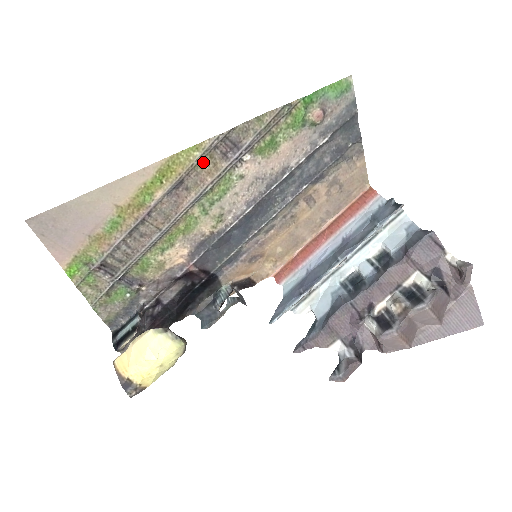
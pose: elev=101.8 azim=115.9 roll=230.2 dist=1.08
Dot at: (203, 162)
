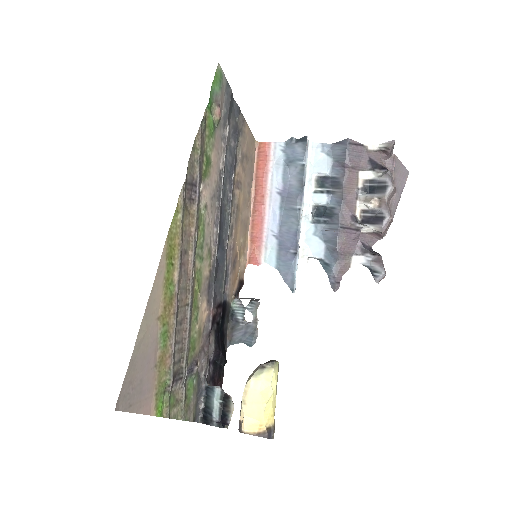
Dot at: (184, 219)
